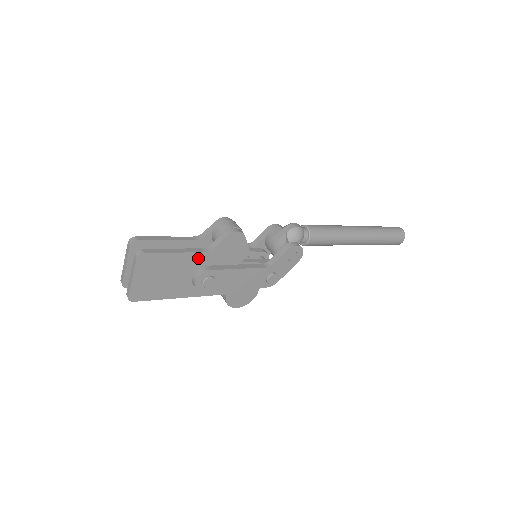
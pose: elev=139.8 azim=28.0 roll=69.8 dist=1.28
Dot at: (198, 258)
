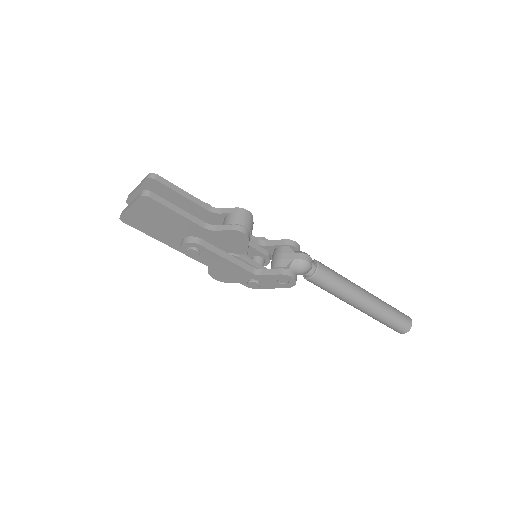
Dot at: (196, 228)
